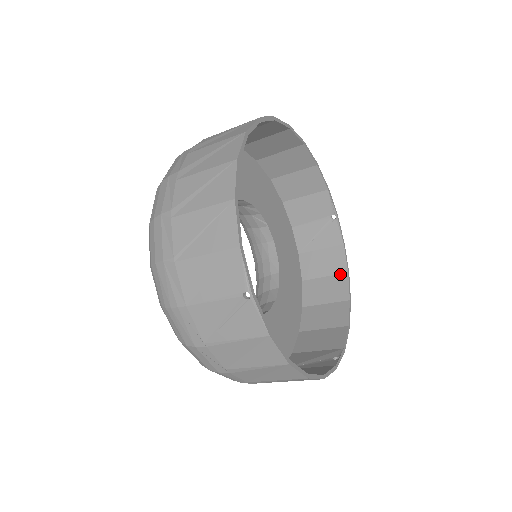
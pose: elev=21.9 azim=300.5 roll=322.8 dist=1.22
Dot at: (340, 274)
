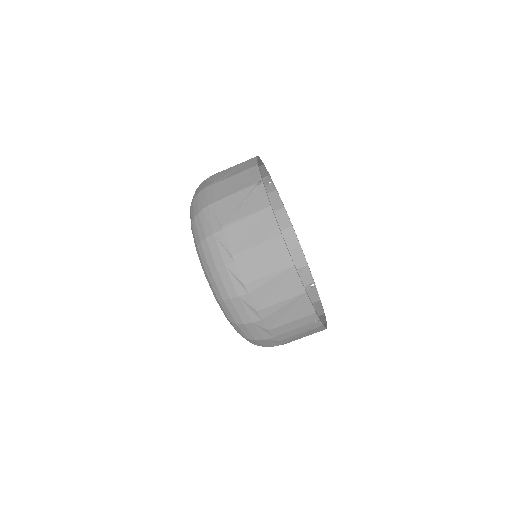
Dot at: occluded
